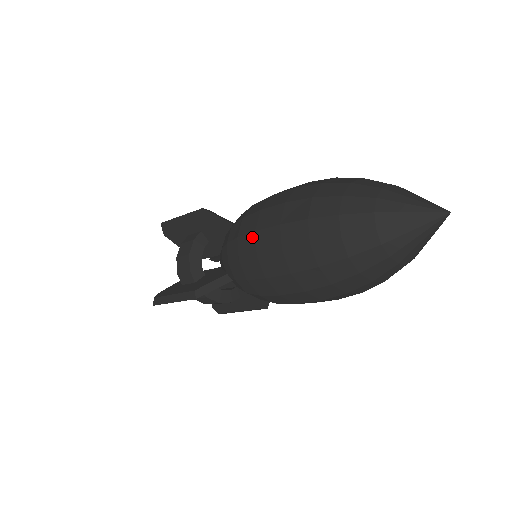
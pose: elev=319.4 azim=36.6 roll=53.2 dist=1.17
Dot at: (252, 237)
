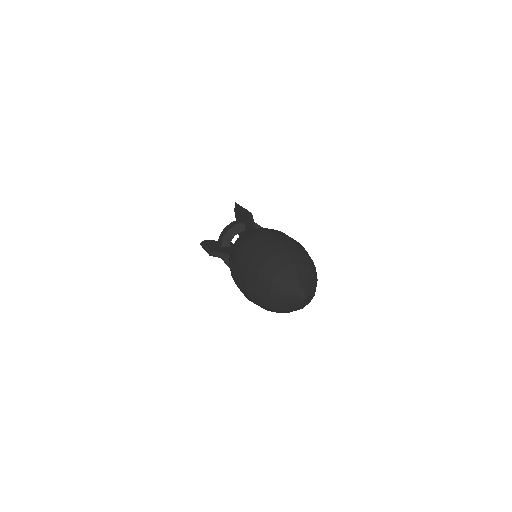
Dot at: (240, 244)
